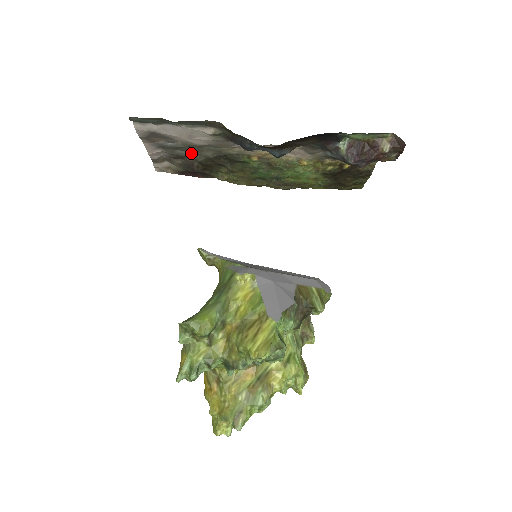
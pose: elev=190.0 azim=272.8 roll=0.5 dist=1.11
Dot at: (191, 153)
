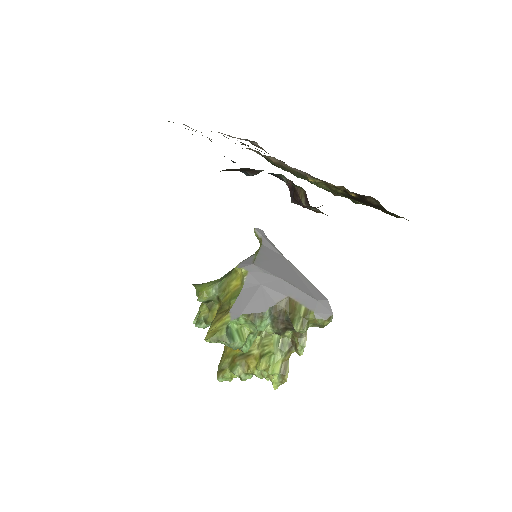
Dot at: occluded
